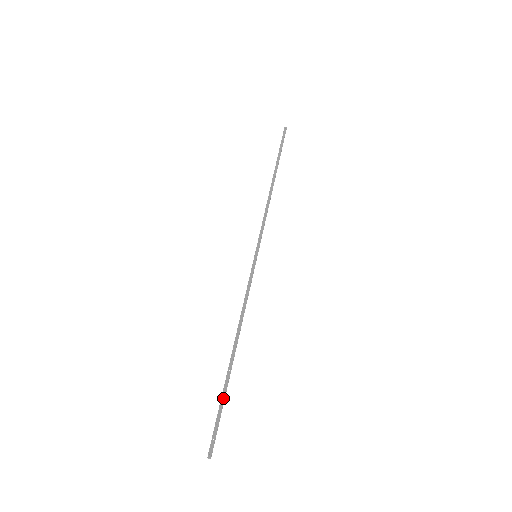
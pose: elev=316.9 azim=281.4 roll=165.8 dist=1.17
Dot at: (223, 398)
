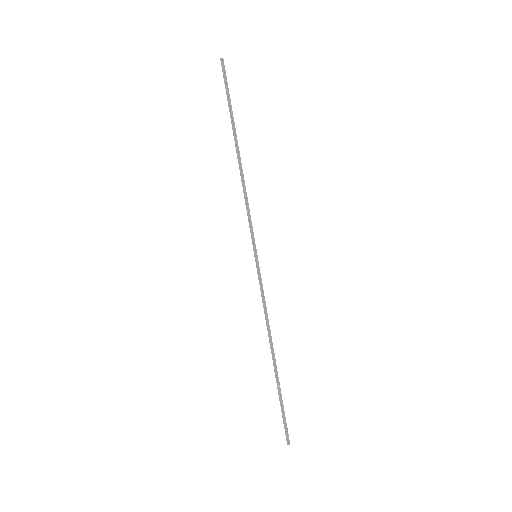
Dot at: (281, 399)
